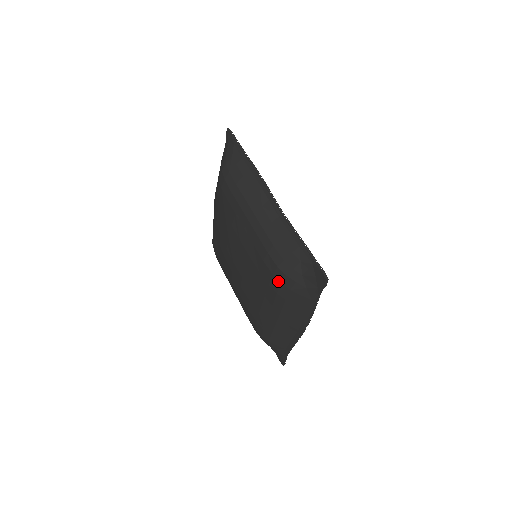
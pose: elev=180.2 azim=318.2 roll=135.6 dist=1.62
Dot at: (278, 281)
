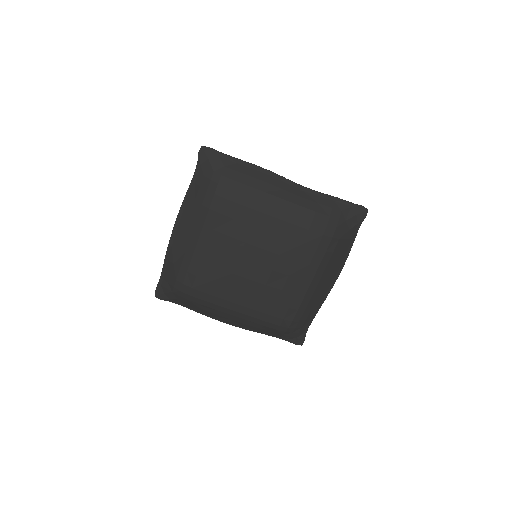
Dot at: (329, 237)
